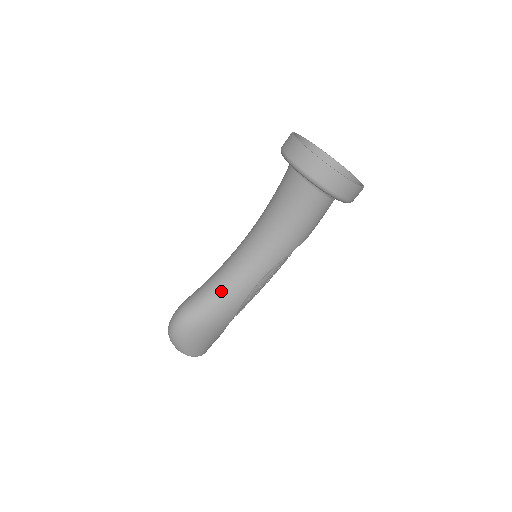
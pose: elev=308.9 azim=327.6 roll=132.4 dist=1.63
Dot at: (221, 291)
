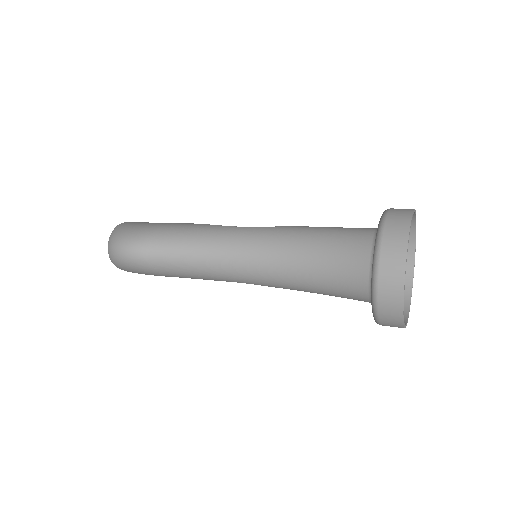
Dot at: (194, 265)
